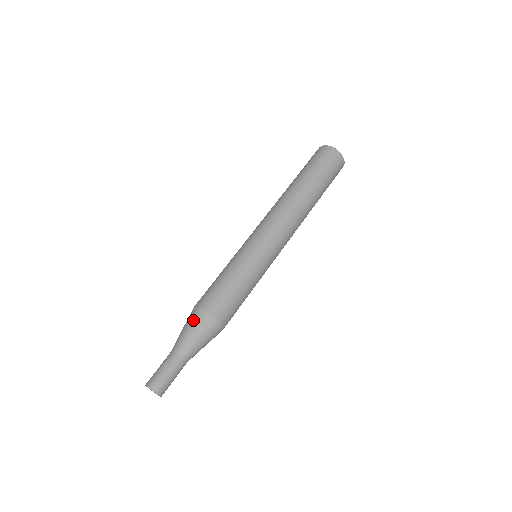
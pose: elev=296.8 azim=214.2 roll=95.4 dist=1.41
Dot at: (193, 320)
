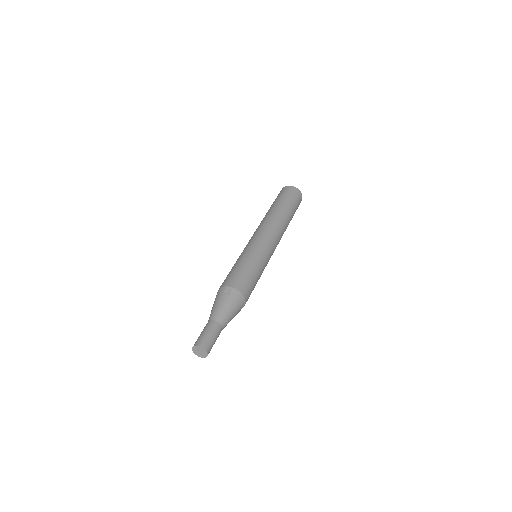
Dot at: (216, 297)
